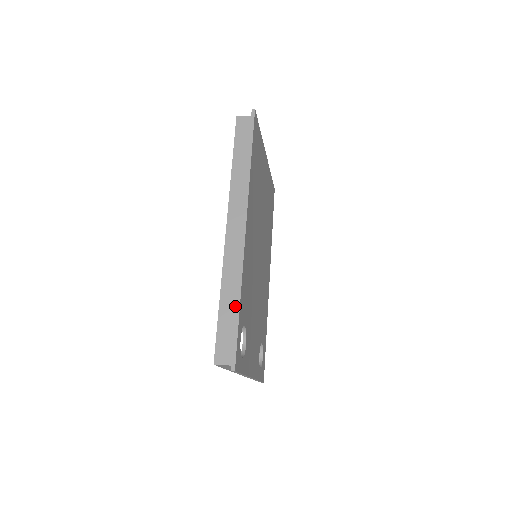
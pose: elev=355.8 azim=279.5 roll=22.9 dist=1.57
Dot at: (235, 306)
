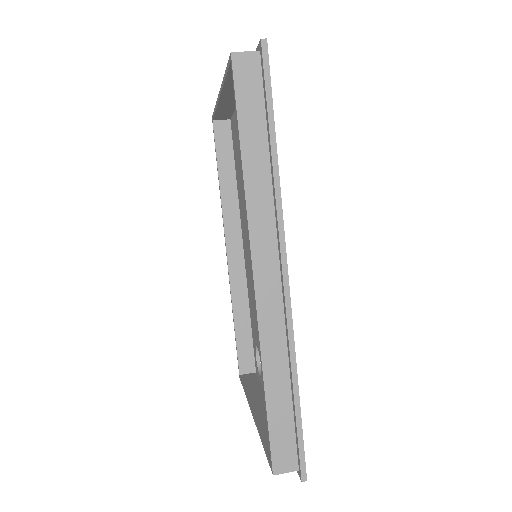
Dot at: (289, 392)
